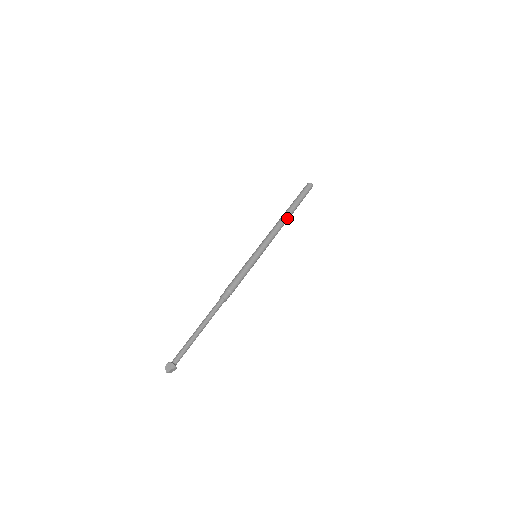
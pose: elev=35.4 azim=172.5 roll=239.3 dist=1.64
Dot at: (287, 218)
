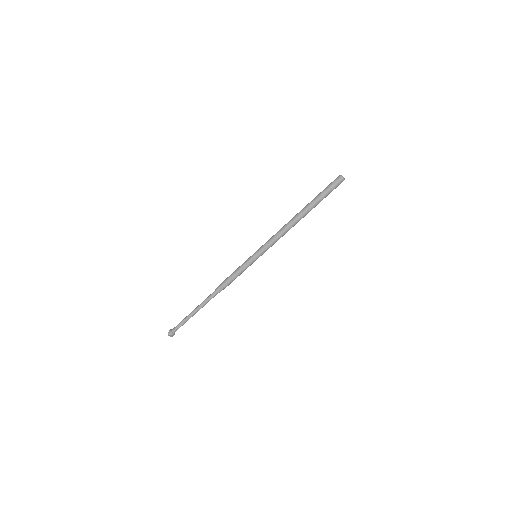
Dot at: (297, 219)
